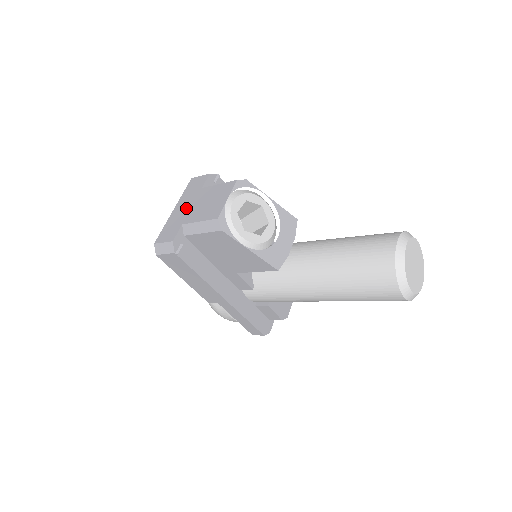
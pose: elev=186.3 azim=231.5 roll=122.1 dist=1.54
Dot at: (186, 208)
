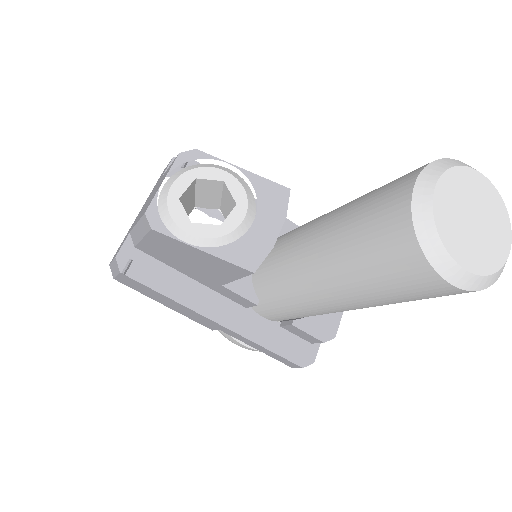
Dot at: (141, 210)
